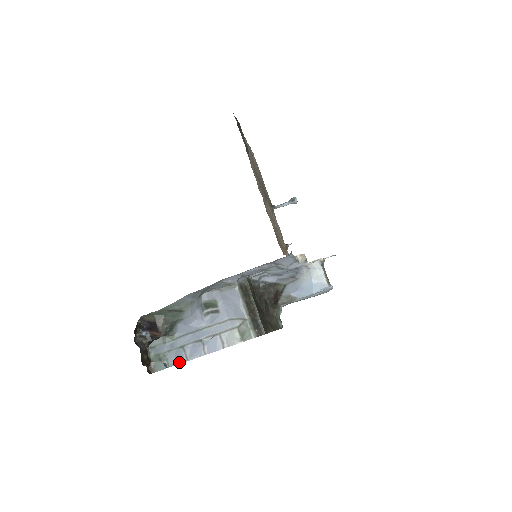
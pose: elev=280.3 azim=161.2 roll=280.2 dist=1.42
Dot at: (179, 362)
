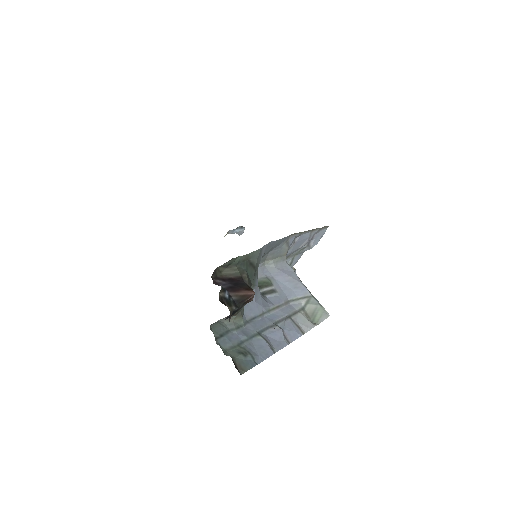
Dot at: (266, 355)
